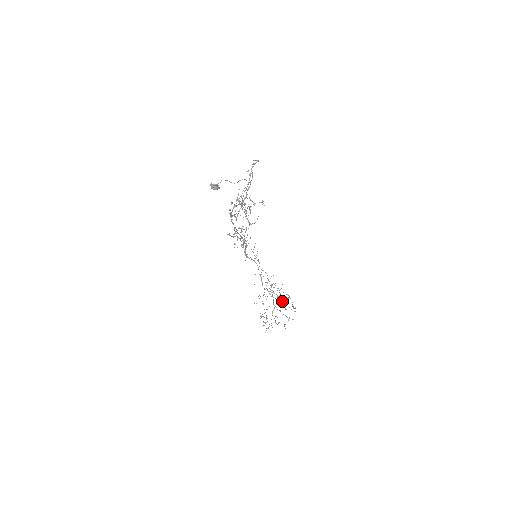
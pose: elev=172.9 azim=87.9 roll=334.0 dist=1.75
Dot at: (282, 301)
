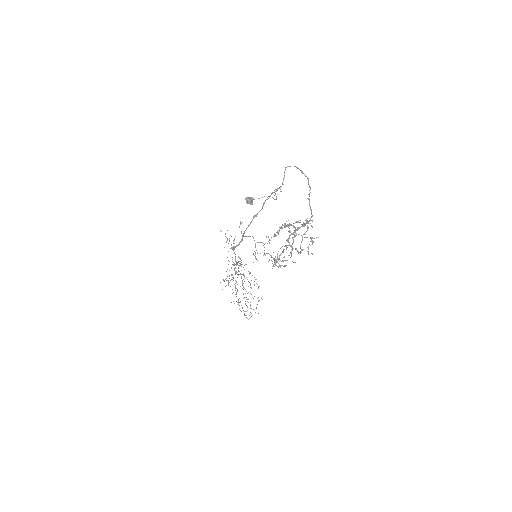
Dot at: (248, 281)
